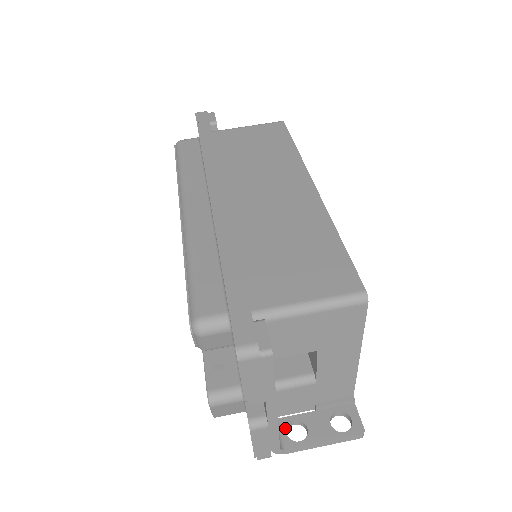
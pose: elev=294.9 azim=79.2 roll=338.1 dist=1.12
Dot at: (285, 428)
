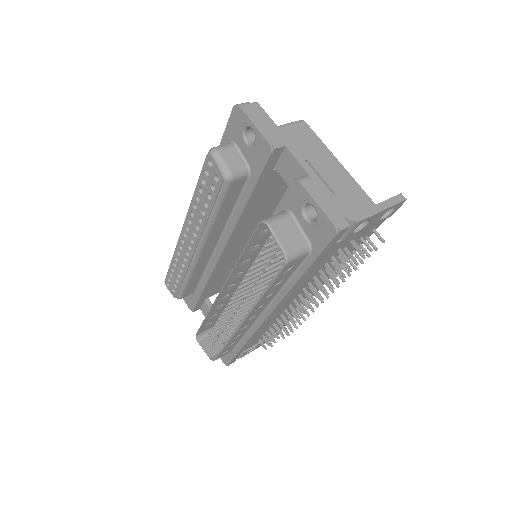
Dot at: occluded
